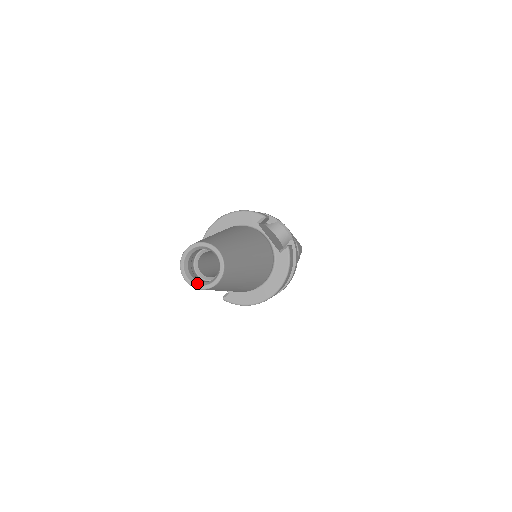
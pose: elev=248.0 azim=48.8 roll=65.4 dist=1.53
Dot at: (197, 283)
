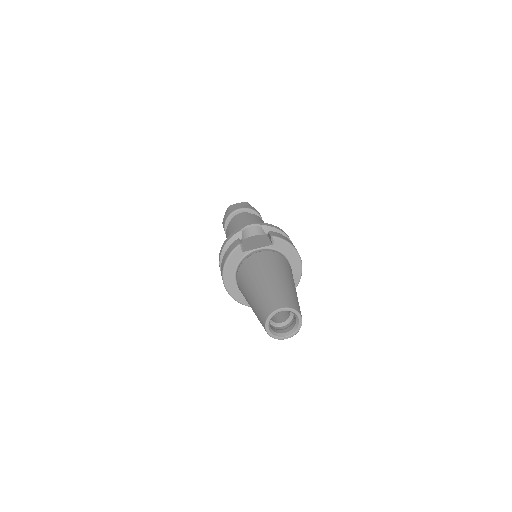
Dot at: (293, 331)
